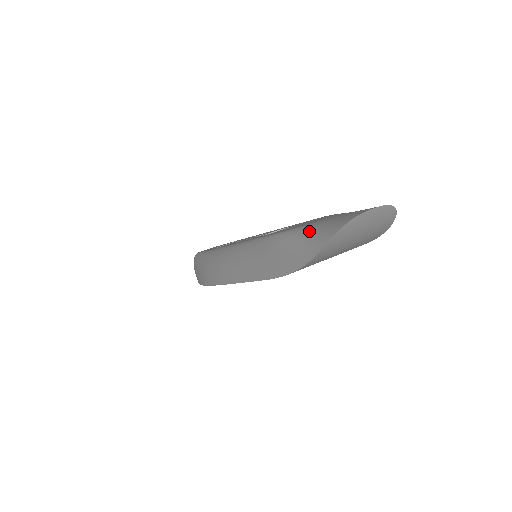
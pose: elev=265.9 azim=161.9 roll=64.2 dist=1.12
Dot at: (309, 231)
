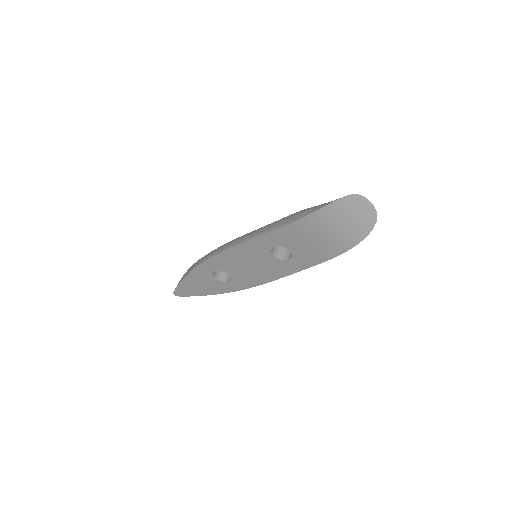
Dot at: occluded
